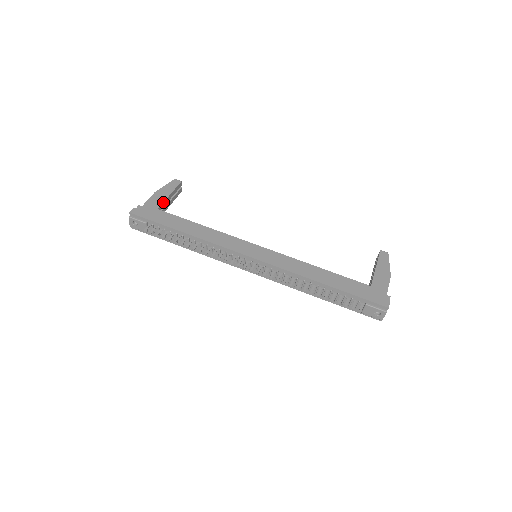
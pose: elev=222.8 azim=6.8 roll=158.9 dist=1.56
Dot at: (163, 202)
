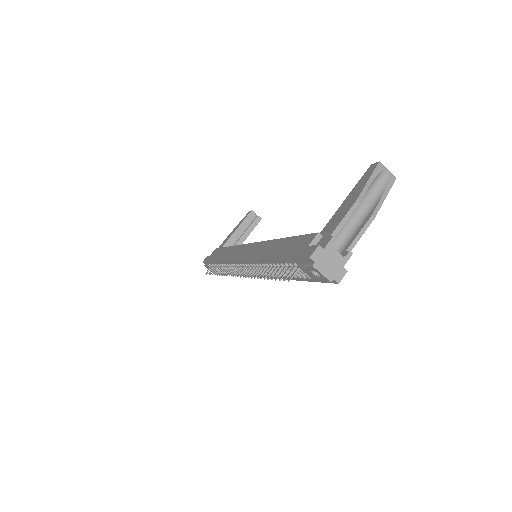
Dot at: (228, 239)
